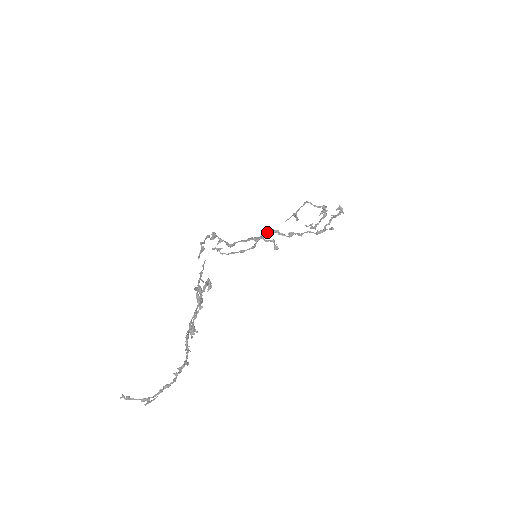
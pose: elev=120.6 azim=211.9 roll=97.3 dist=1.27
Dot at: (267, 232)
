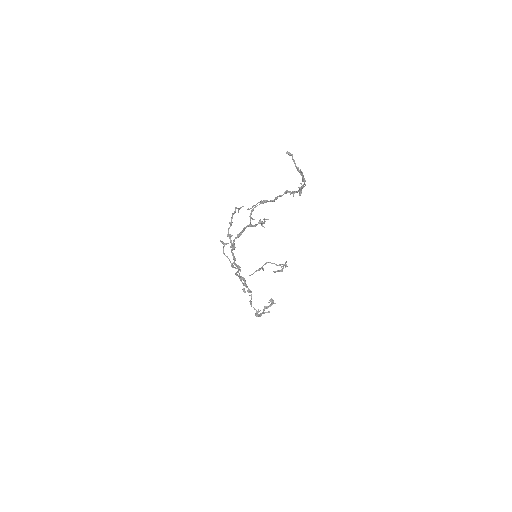
Dot at: (238, 275)
